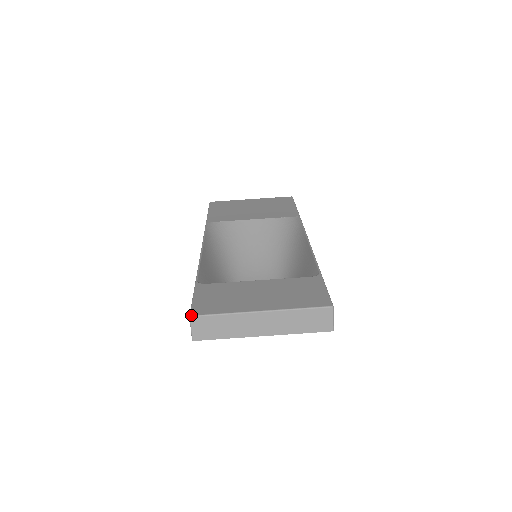
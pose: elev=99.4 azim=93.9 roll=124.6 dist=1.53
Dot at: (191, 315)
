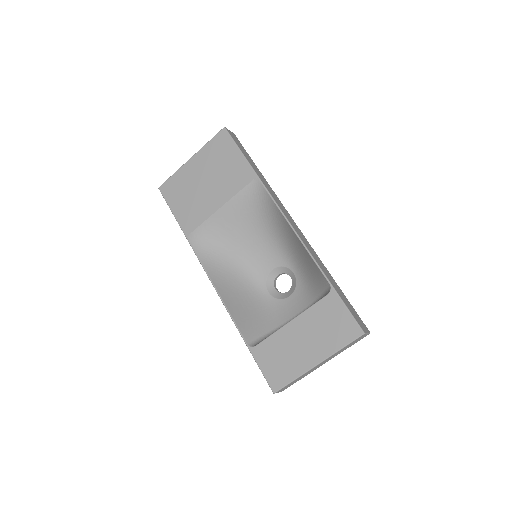
Dot at: (274, 393)
